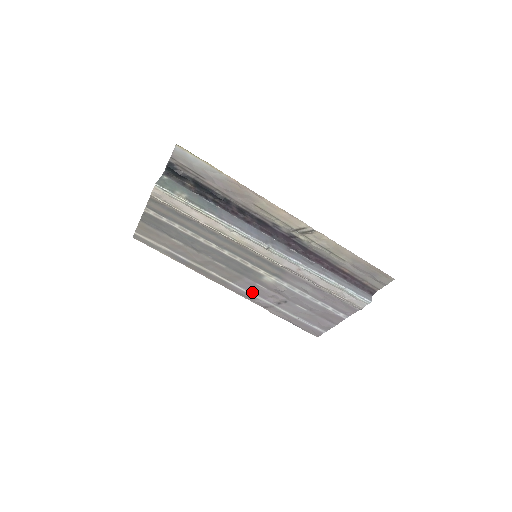
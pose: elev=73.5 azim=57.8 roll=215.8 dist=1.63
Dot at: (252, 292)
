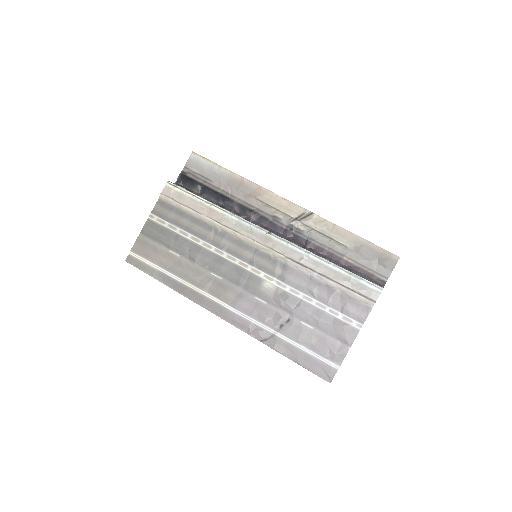
Dot at: (249, 314)
